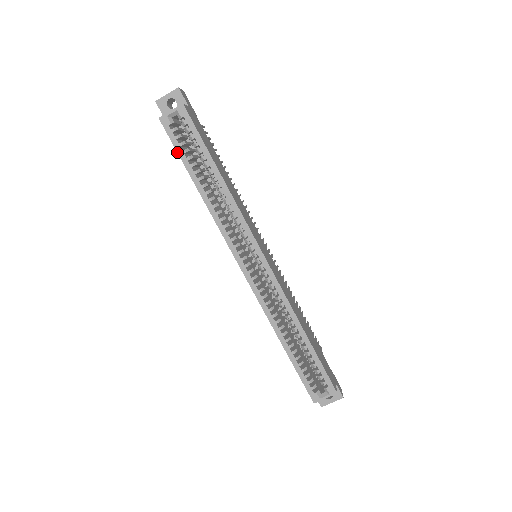
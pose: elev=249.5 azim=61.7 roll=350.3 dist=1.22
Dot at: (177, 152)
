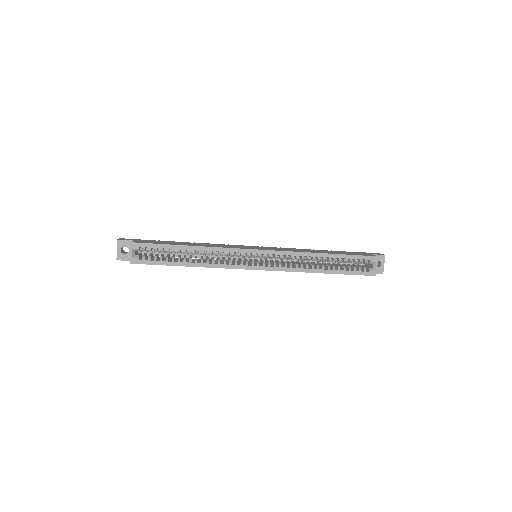
Dot at: occluded
